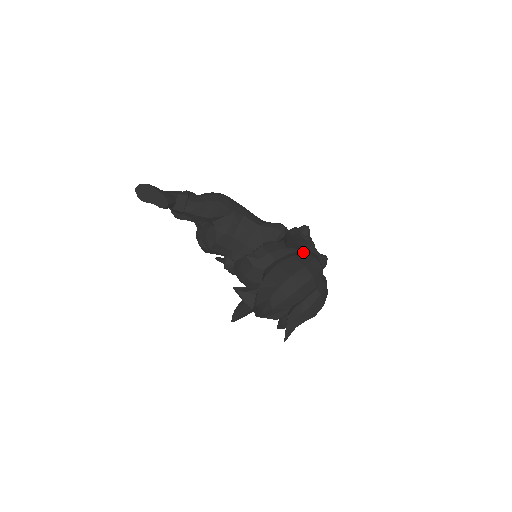
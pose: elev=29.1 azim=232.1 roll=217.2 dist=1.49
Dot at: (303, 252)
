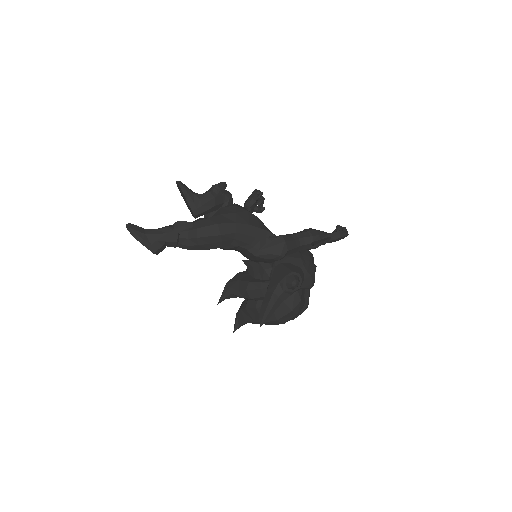
Dot at: (283, 302)
